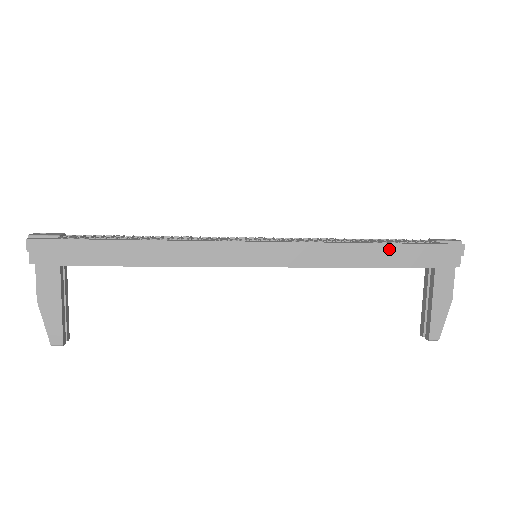
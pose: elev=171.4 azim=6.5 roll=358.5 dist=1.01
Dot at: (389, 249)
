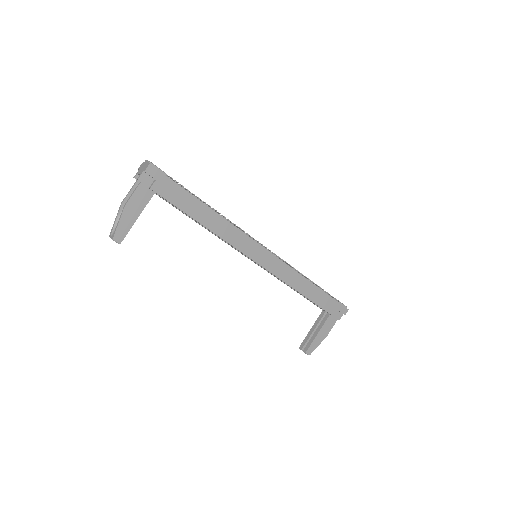
Dot at: (319, 292)
